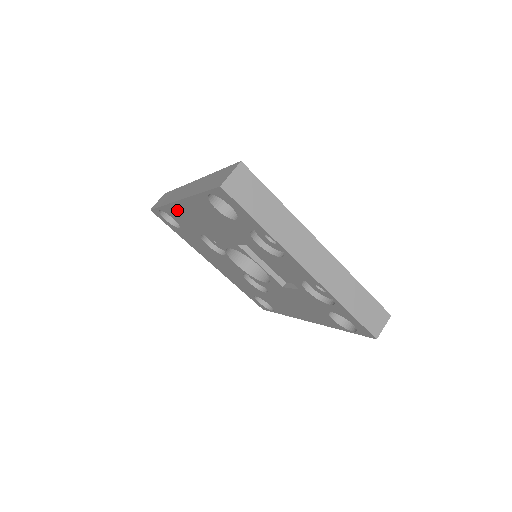
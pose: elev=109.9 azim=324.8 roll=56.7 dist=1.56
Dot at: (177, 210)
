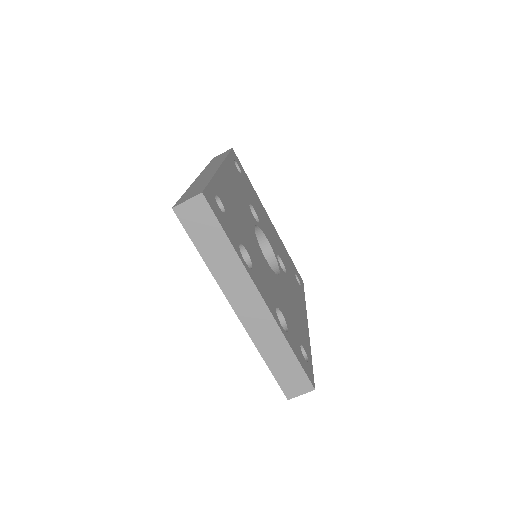
Dot at: occluded
